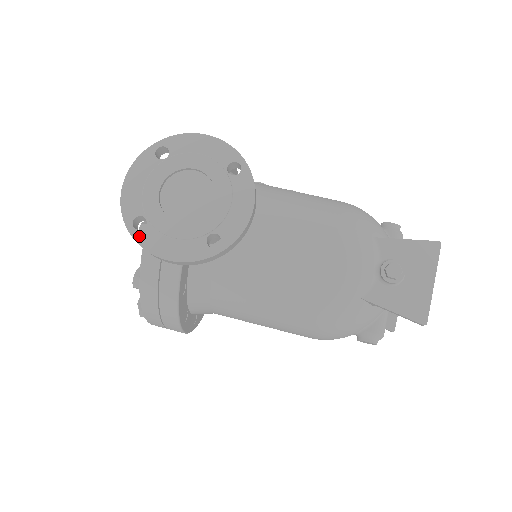
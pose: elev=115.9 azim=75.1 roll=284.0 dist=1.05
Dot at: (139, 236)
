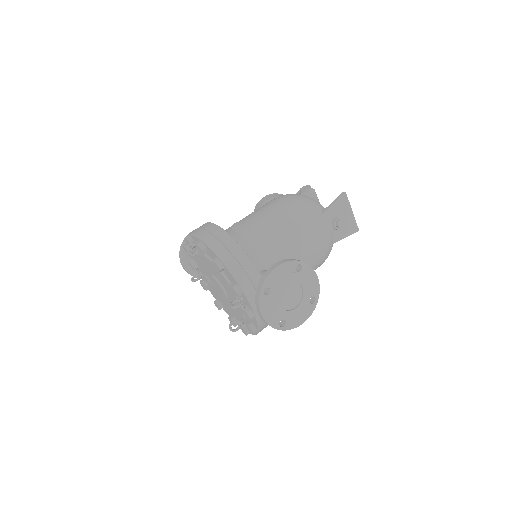
Dot at: (287, 328)
